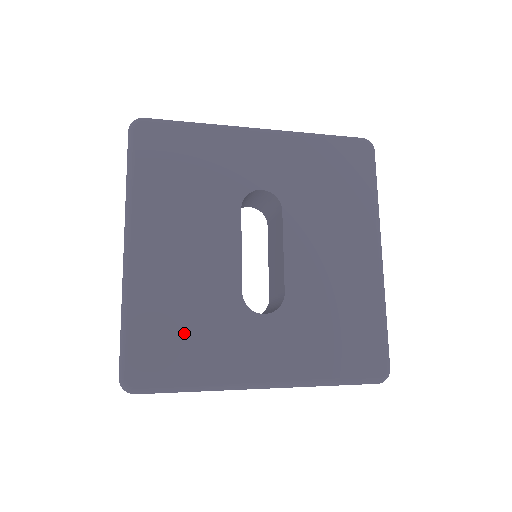
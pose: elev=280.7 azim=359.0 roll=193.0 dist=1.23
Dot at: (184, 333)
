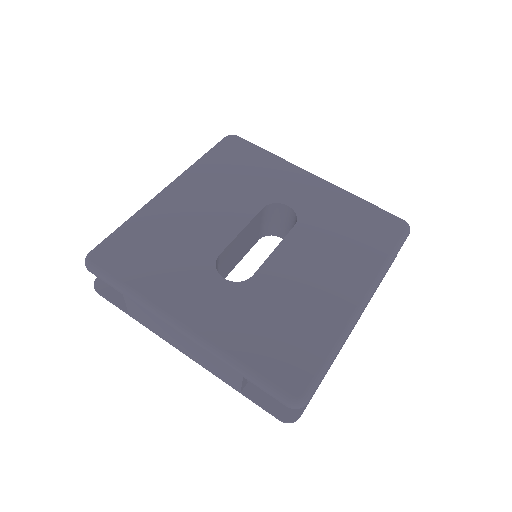
Dot at: (155, 252)
